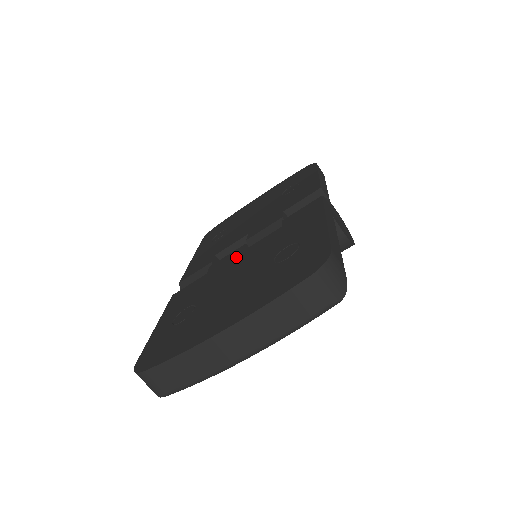
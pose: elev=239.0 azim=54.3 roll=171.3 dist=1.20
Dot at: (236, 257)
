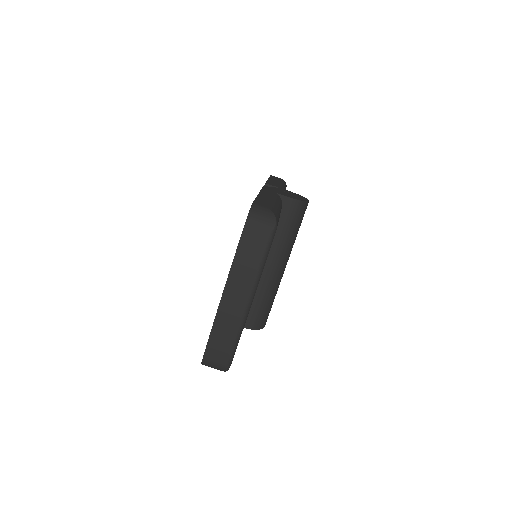
Dot at: occluded
